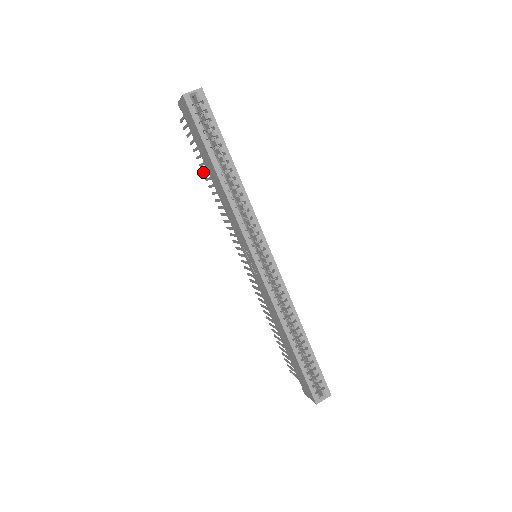
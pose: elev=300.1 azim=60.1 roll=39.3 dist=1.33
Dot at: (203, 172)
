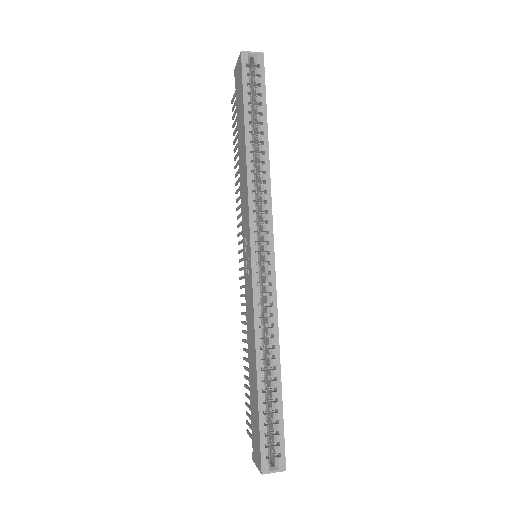
Dot at: (235, 157)
